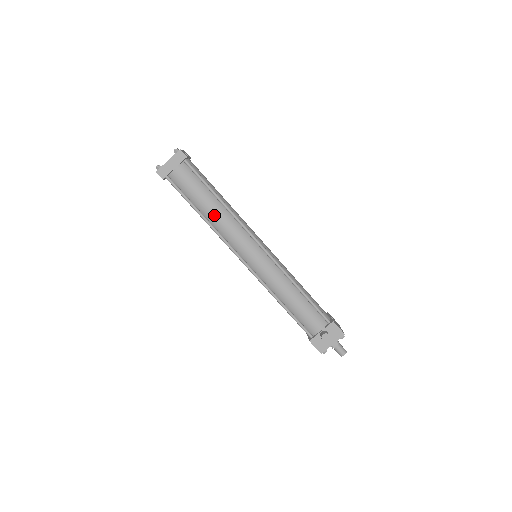
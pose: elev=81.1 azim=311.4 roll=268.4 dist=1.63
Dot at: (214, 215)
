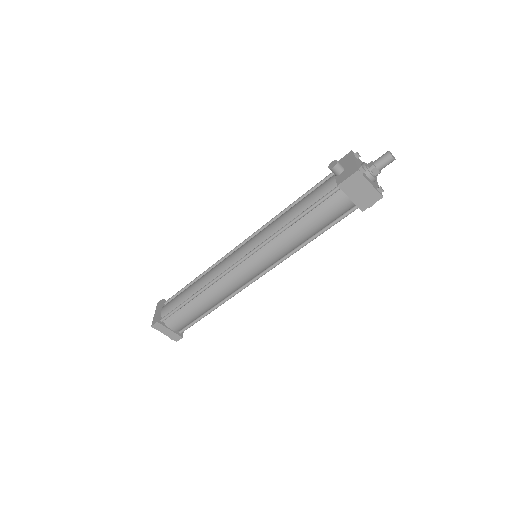
Dot at: (199, 283)
